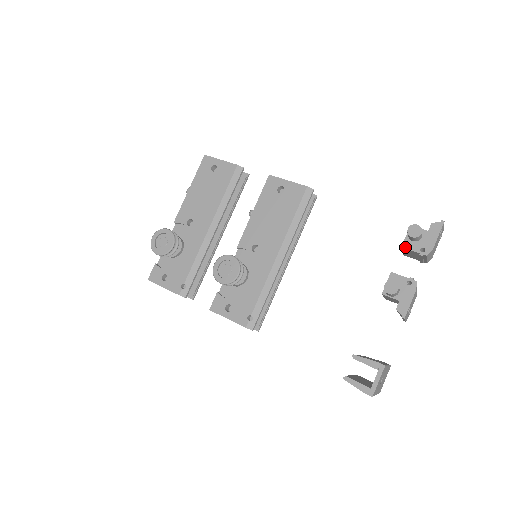
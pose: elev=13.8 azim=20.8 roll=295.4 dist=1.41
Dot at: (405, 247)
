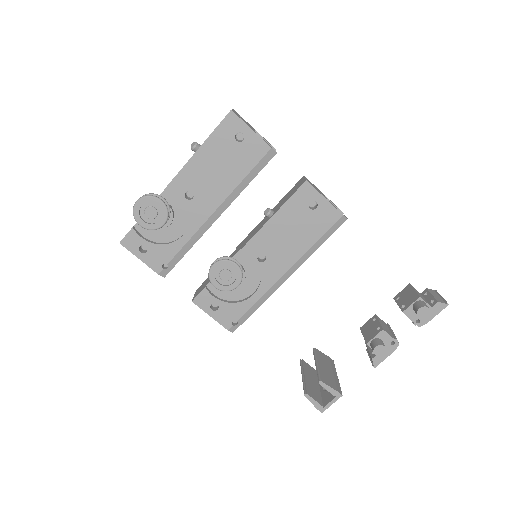
Dot at: (406, 314)
